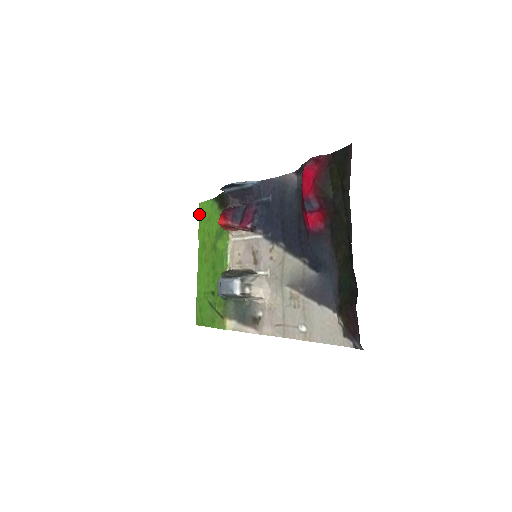
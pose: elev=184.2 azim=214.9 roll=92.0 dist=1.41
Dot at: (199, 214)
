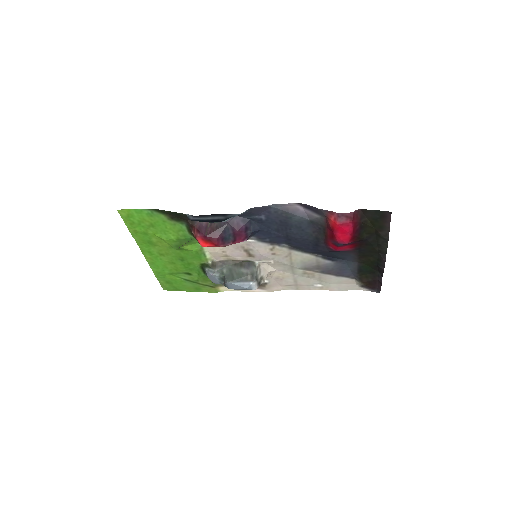
Dot at: (124, 219)
